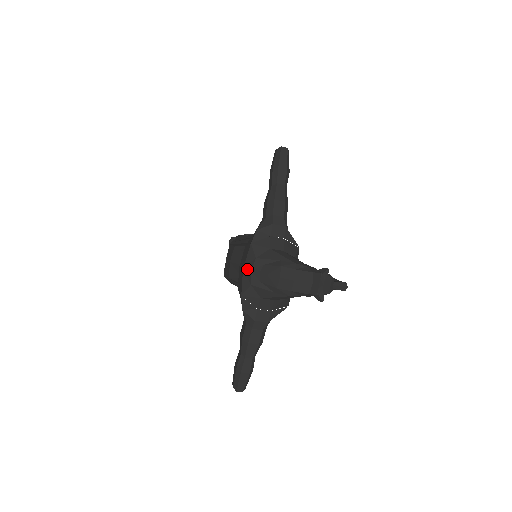
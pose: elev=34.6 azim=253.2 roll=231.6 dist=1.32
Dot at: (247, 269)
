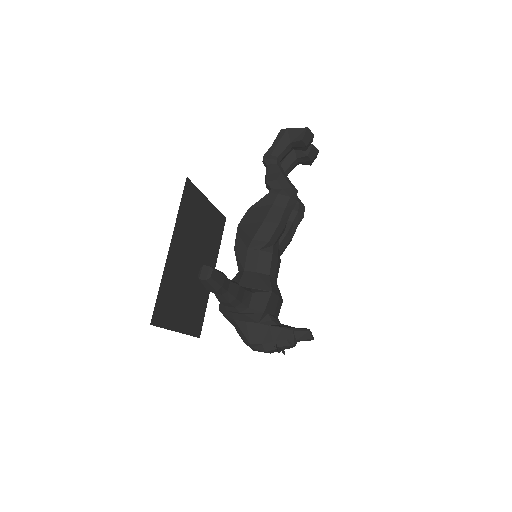
Dot at: occluded
